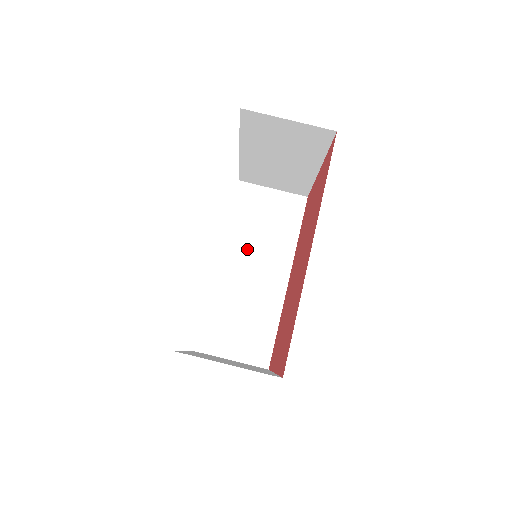
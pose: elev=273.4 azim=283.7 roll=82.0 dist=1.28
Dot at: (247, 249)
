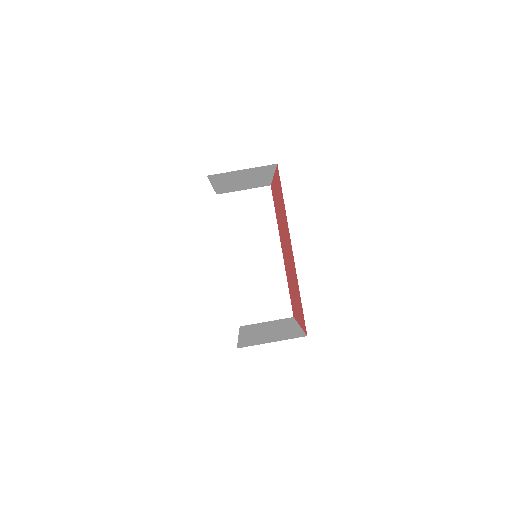
Dot at: (244, 243)
